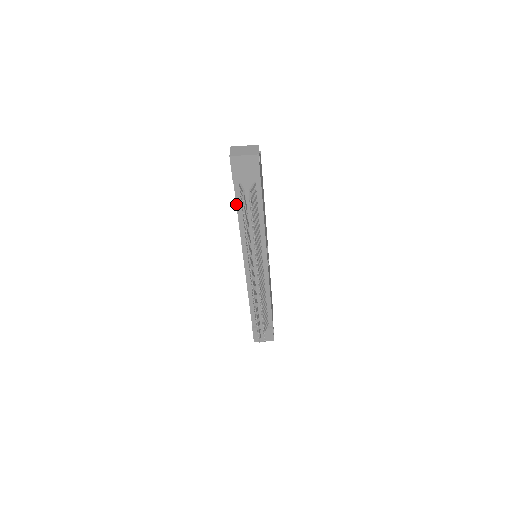
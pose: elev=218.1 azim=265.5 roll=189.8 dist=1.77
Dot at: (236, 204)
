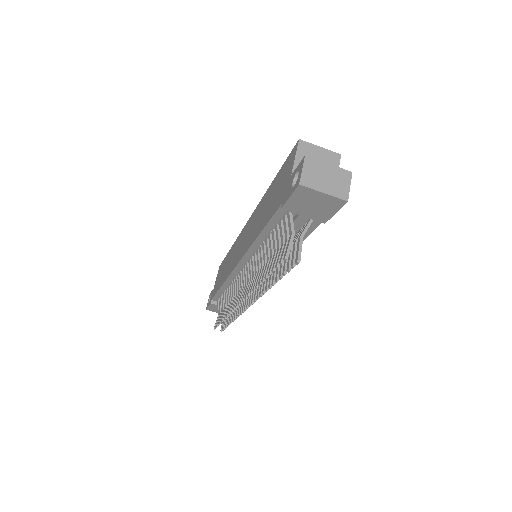
Dot at: (267, 223)
